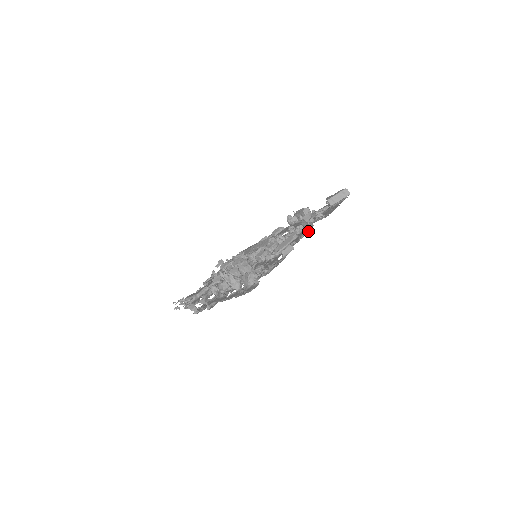
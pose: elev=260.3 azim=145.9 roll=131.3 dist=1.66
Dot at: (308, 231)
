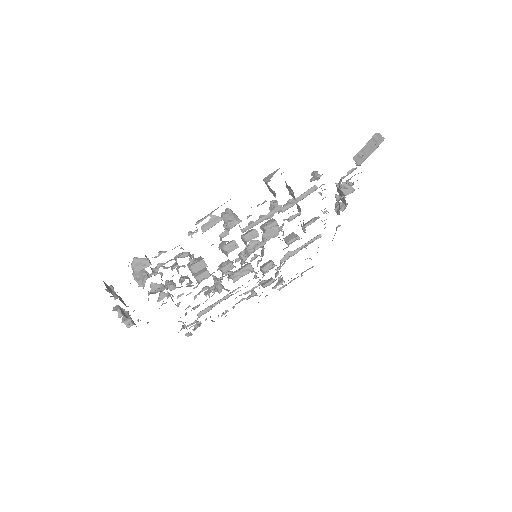
Dot at: occluded
